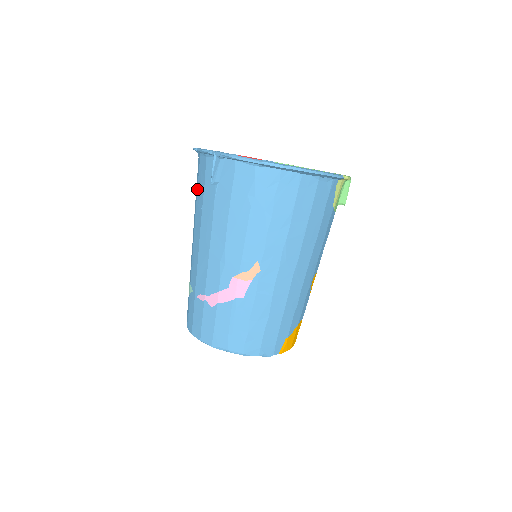
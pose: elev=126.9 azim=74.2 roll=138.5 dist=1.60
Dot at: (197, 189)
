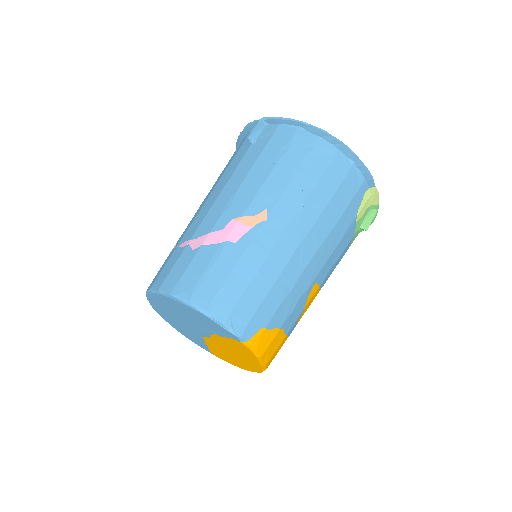
Dot at: occluded
